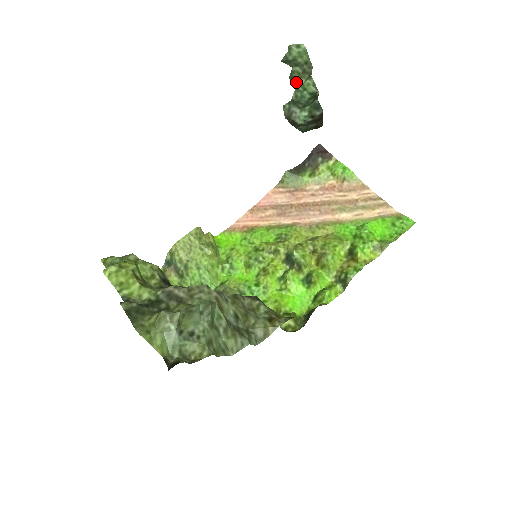
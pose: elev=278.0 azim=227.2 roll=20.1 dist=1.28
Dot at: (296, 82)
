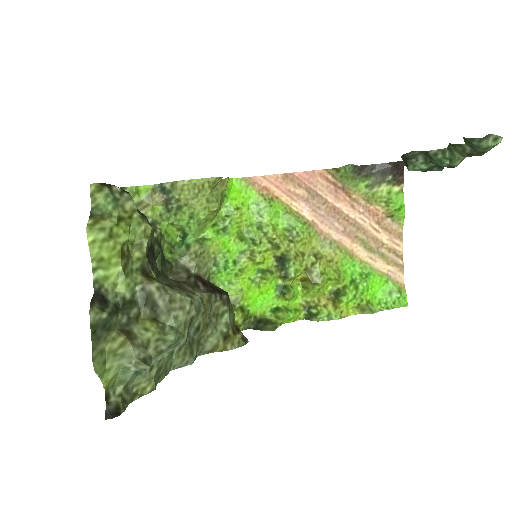
Dot at: (451, 149)
